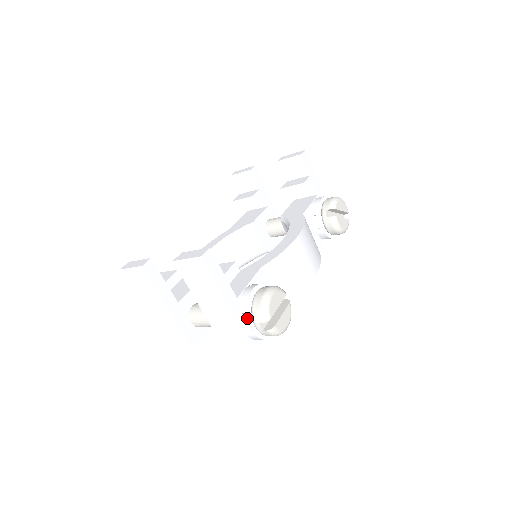
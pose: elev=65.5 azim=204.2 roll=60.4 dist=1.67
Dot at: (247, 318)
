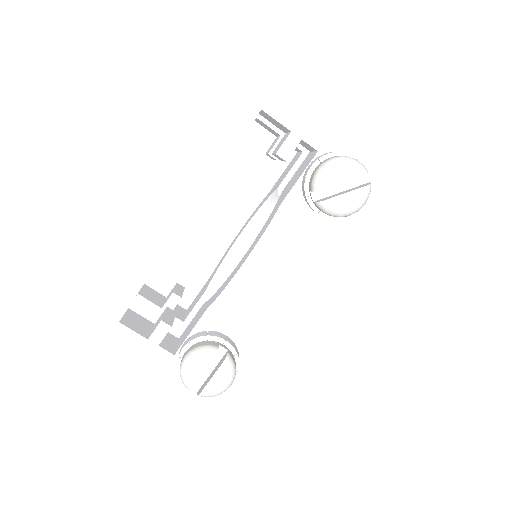
Dot at: occluded
